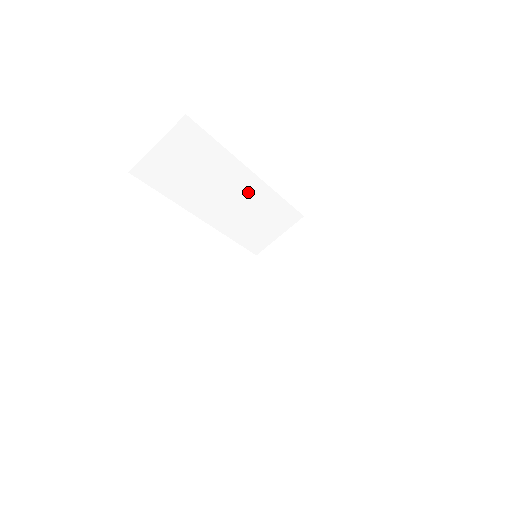
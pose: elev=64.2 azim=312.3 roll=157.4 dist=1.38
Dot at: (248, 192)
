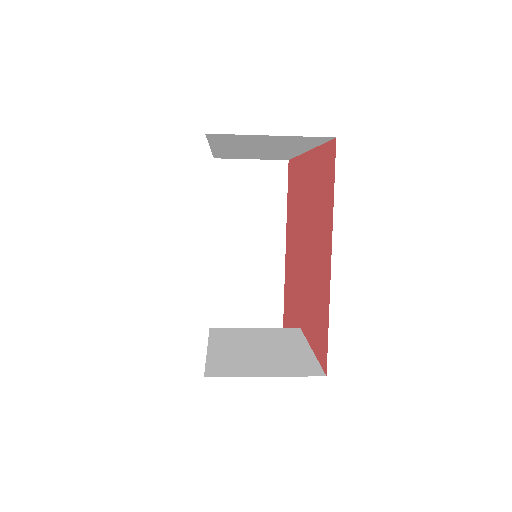
Dot at: (279, 152)
